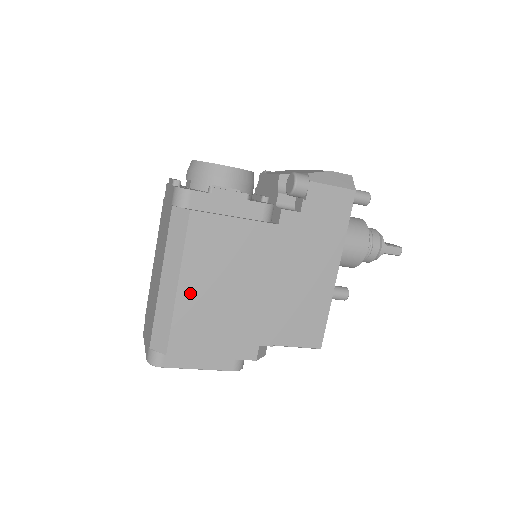
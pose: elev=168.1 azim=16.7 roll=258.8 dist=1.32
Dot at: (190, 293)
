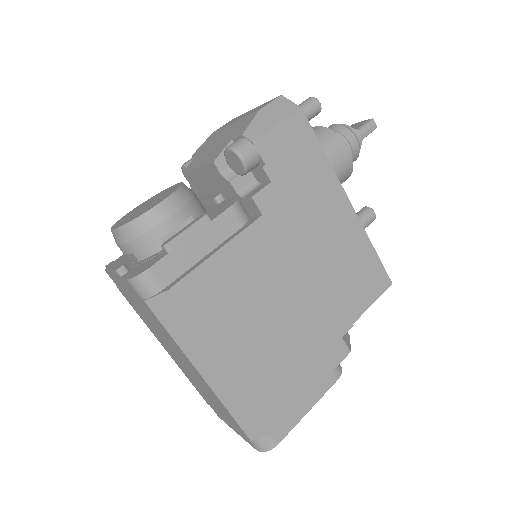
Dot at: (243, 362)
